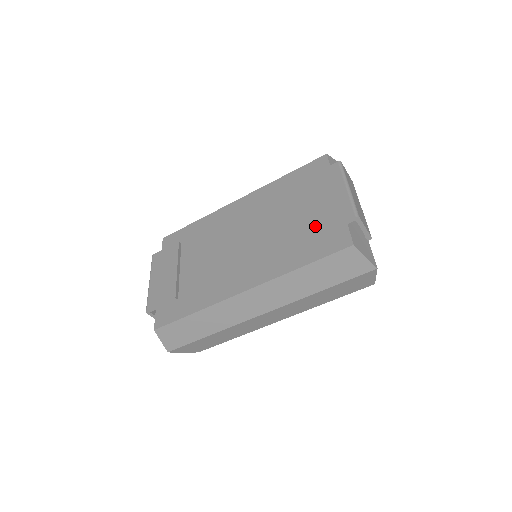
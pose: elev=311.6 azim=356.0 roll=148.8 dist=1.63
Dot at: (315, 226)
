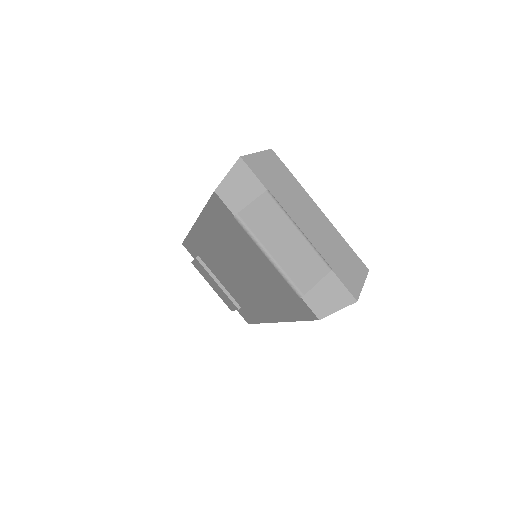
Dot at: (276, 292)
